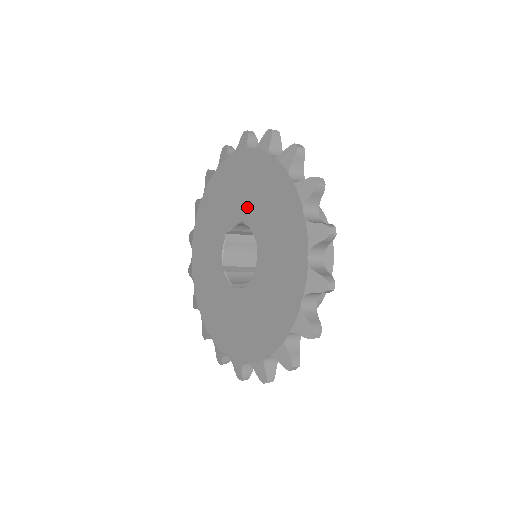
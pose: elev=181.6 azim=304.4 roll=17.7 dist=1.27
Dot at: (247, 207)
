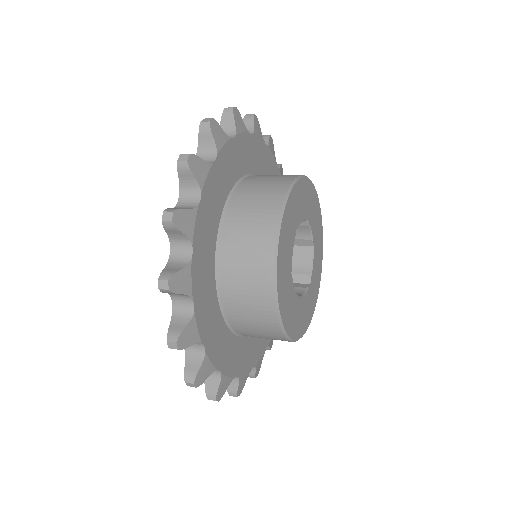
Dot at: occluded
